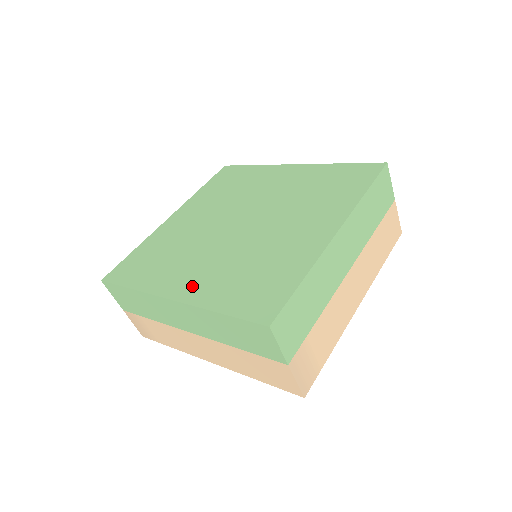
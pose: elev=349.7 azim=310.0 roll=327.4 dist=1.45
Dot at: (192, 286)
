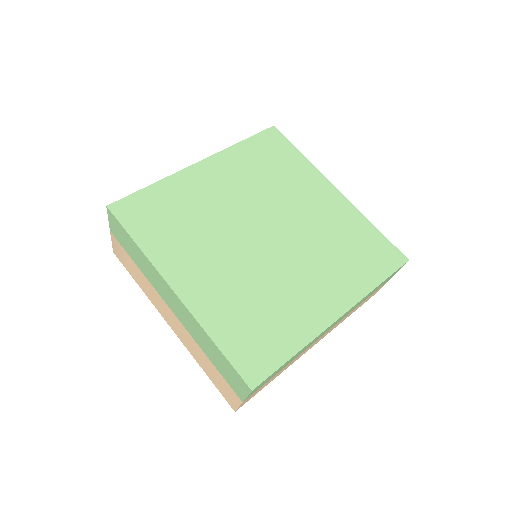
Dot at: (199, 289)
